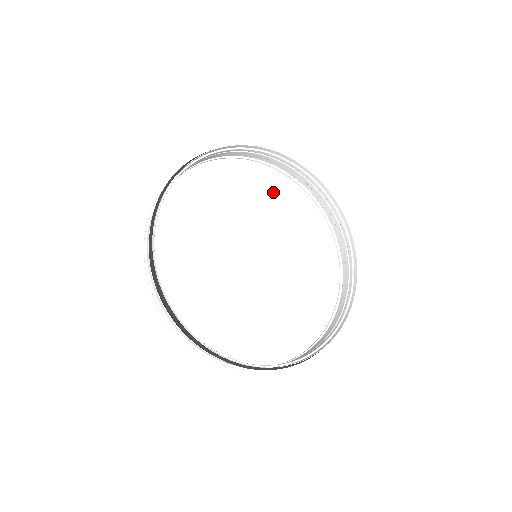
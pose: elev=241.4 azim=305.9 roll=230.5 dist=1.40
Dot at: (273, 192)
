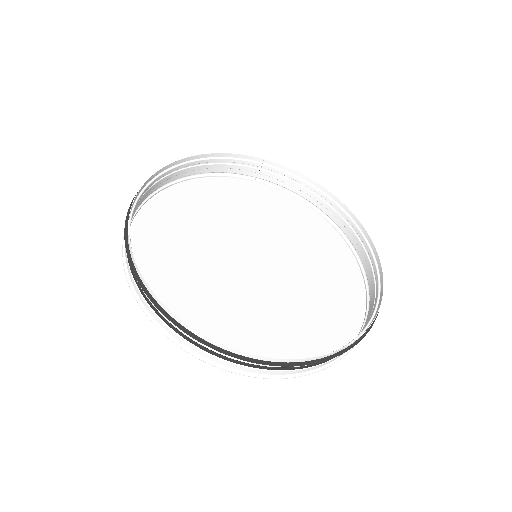
Dot at: (245, 198)
